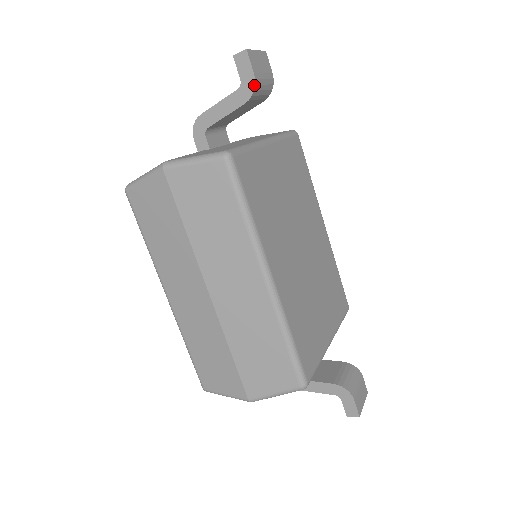
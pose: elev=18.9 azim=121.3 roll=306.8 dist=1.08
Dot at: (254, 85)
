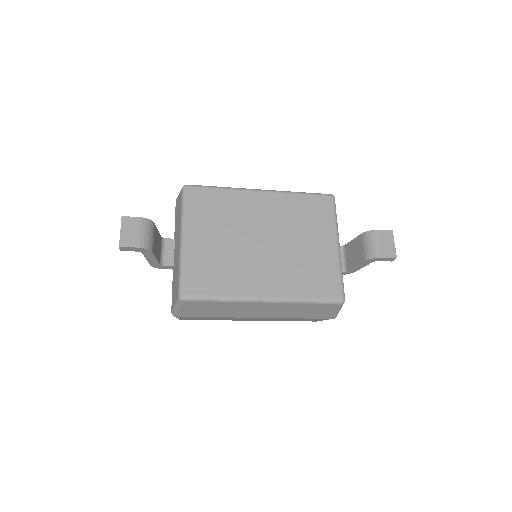
Dot at: (143, 249)
